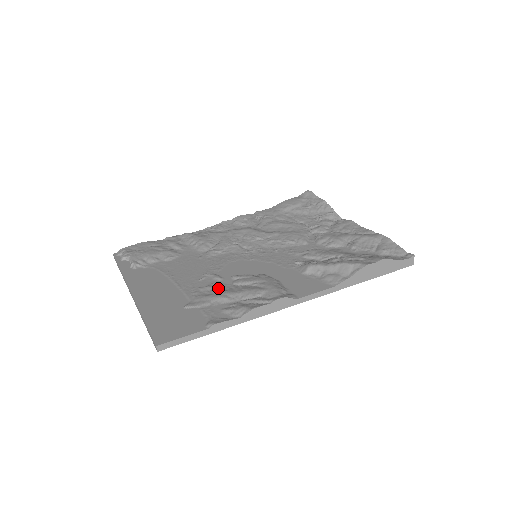
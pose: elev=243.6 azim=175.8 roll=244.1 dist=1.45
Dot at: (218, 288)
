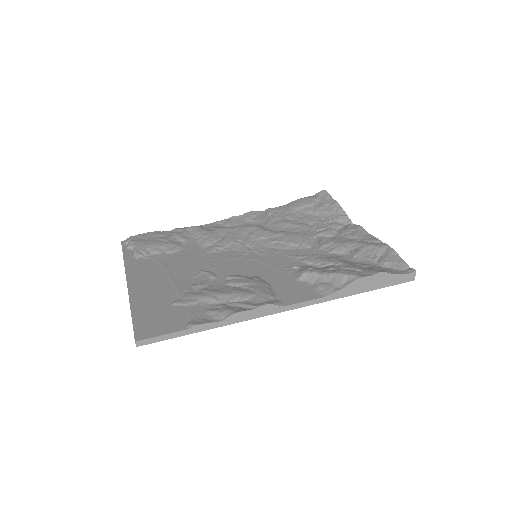
Dot at: (209, 287)
